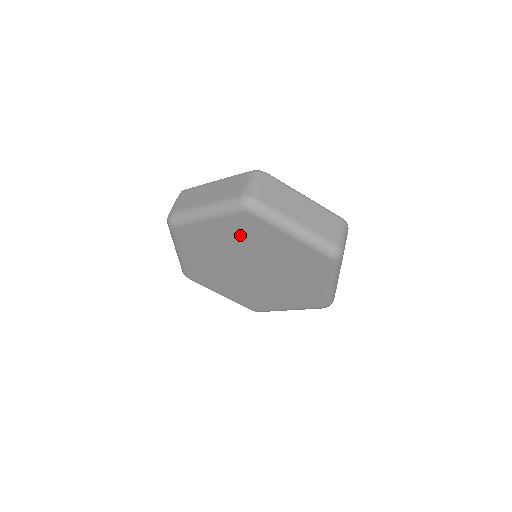
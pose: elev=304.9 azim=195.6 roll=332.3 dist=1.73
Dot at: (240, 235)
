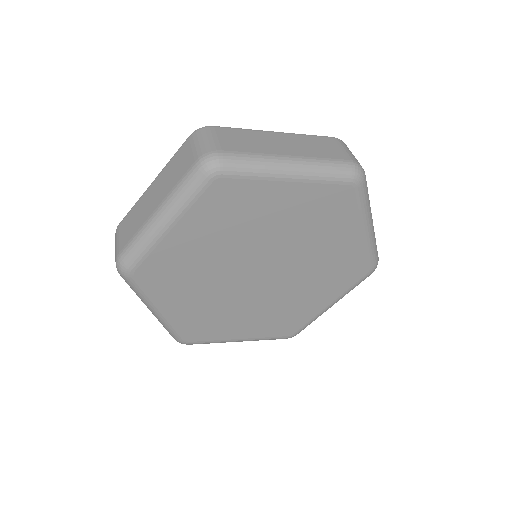
Dot at: (307, 216)
